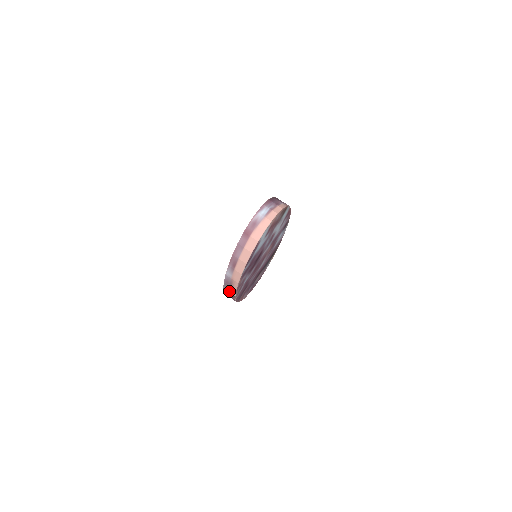
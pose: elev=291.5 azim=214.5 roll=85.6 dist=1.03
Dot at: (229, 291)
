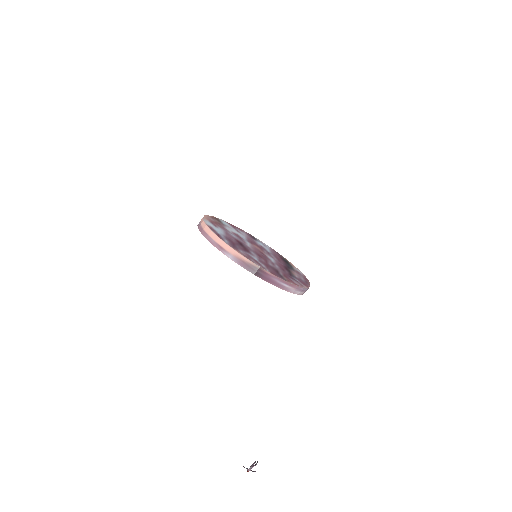
Dot at: (255, 270)
